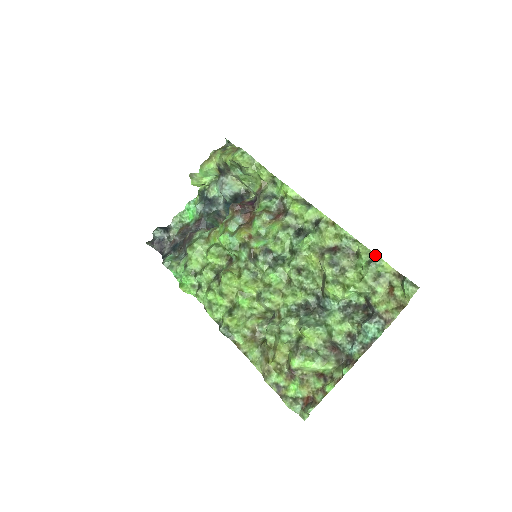
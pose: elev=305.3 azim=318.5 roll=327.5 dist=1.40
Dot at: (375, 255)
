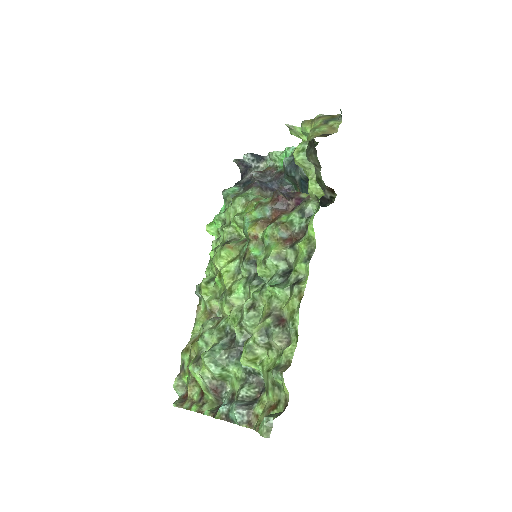
Dot at: (287, 367)
